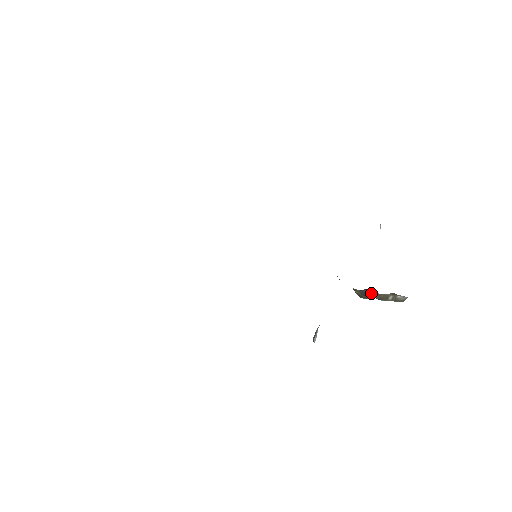
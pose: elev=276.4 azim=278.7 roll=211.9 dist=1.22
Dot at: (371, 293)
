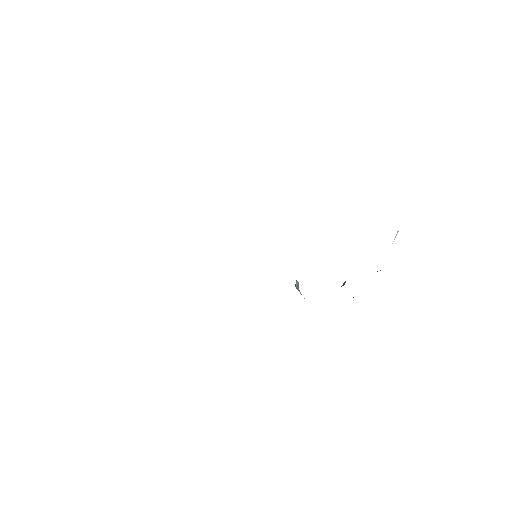
Dot at: occluded
